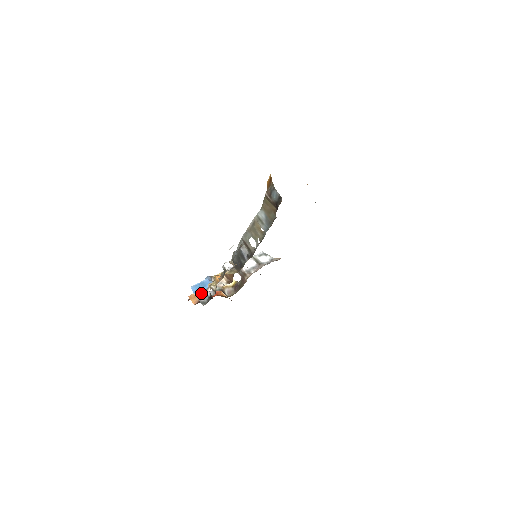
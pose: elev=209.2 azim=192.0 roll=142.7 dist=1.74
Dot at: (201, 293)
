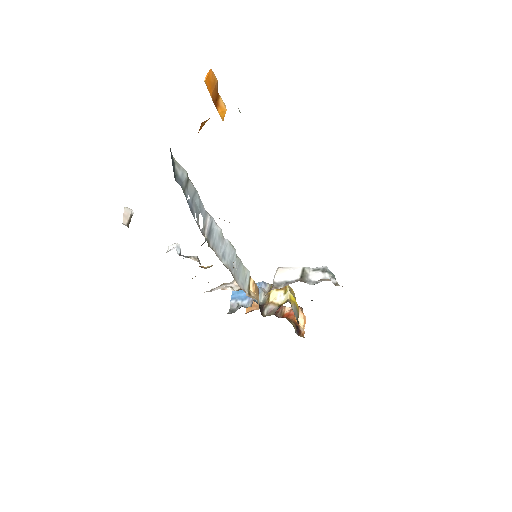
Dot at: (238, 298)
